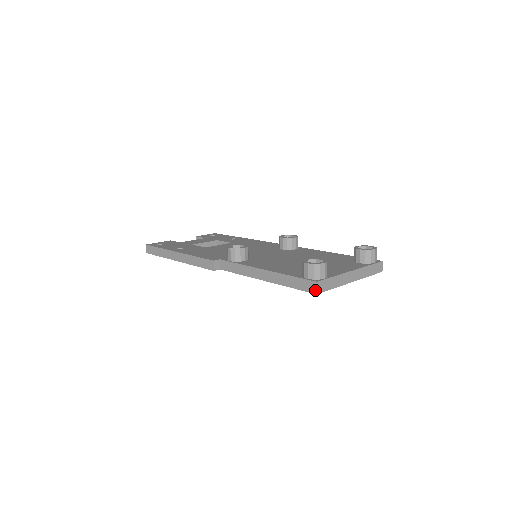
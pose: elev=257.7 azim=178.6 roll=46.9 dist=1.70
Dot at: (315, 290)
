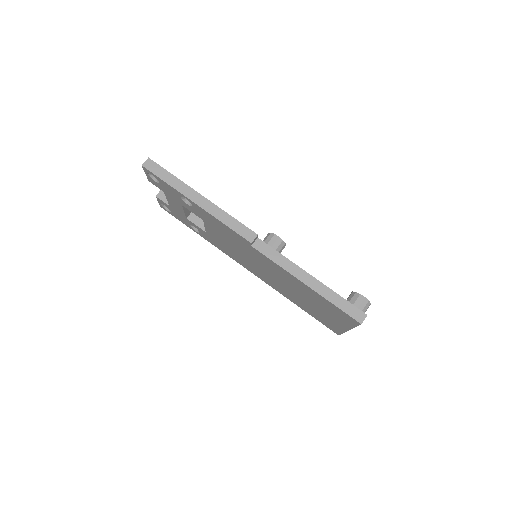
Dot at: (362, 320)
